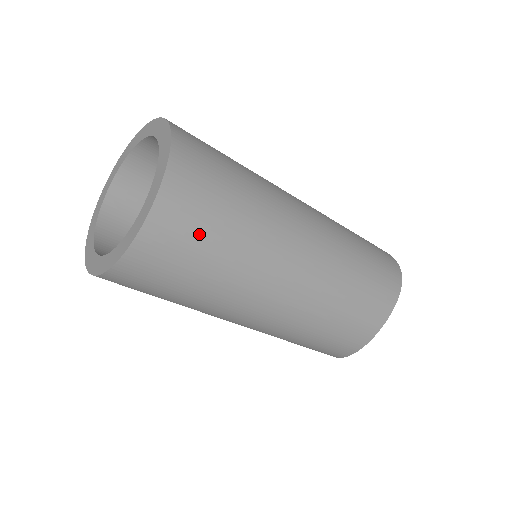
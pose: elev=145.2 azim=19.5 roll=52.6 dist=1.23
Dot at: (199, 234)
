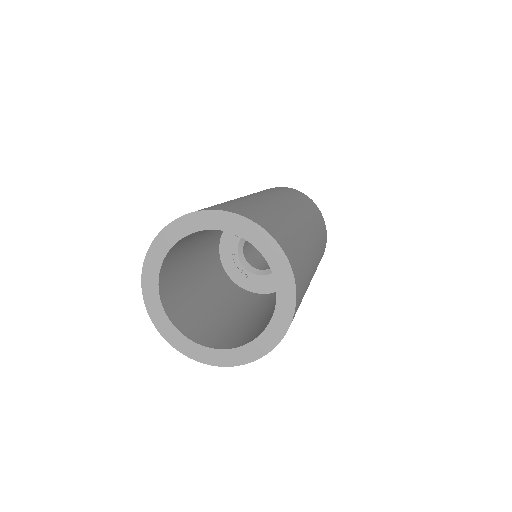
Dot at: (301, 263)
